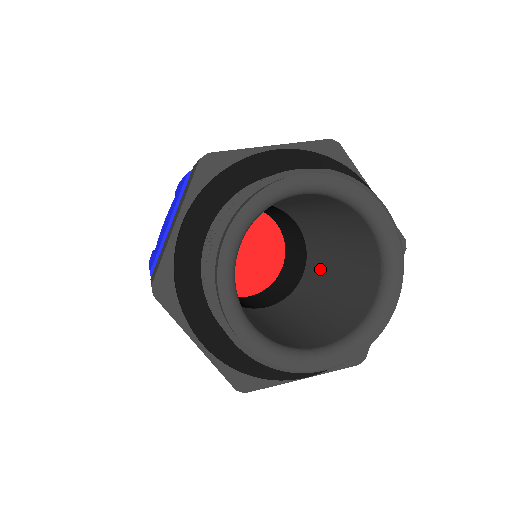
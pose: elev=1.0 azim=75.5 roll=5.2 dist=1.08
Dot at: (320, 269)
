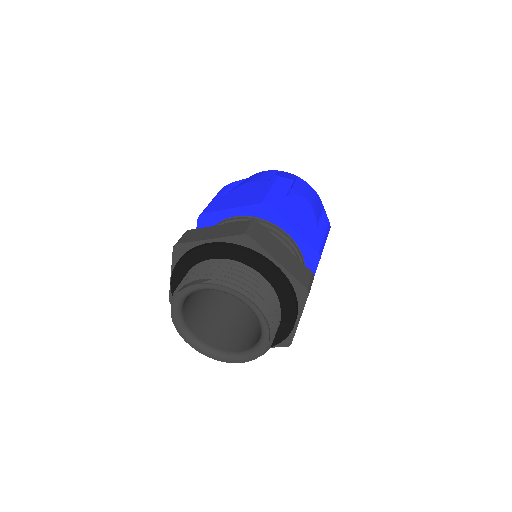
Dot at: occluded
